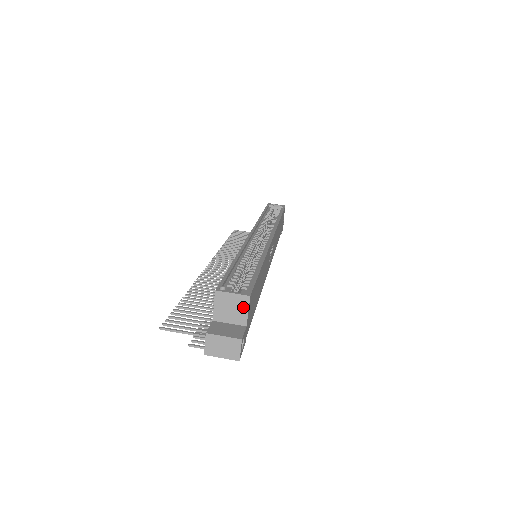
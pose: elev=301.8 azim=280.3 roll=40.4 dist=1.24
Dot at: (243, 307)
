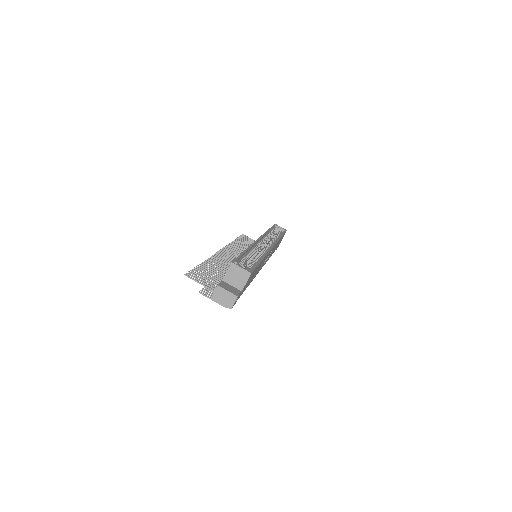
Dot at: (244, 278)
